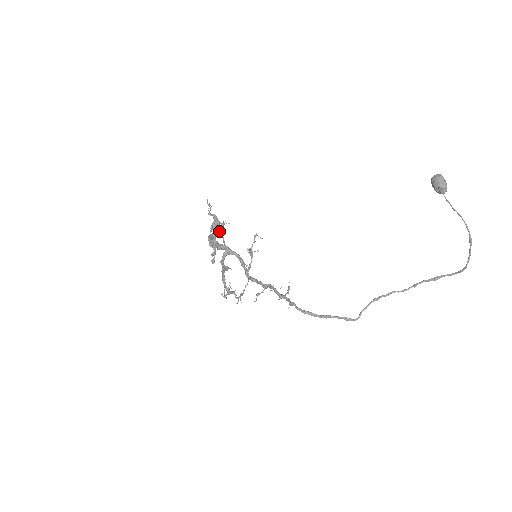
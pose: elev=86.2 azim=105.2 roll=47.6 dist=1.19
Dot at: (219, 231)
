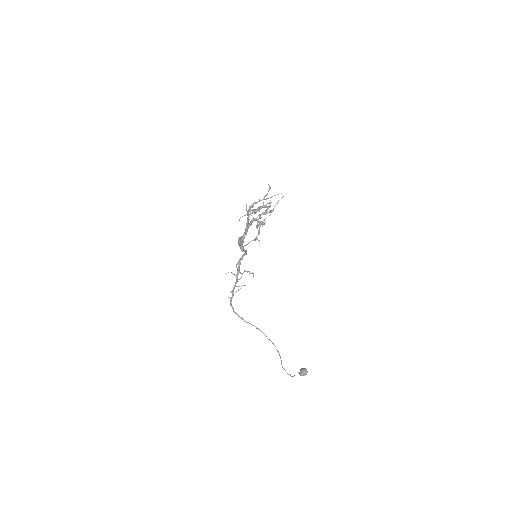
Dot at: occluded
